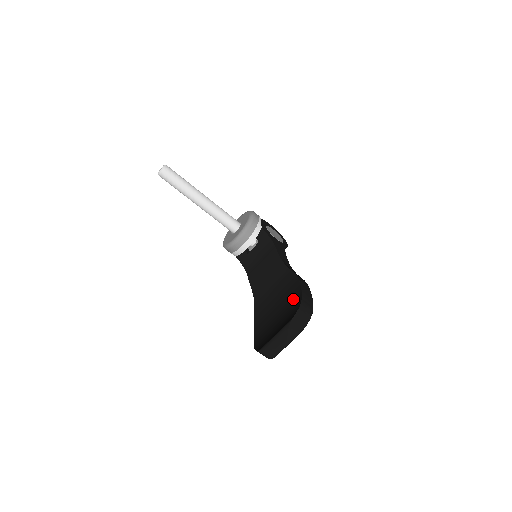
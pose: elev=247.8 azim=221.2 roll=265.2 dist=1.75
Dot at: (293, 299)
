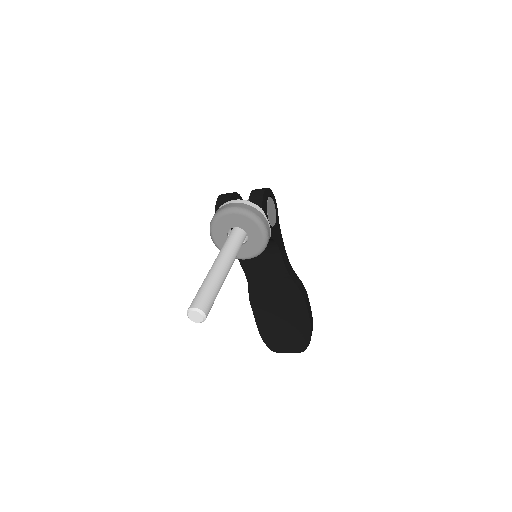
Dot at: (301, 322)
